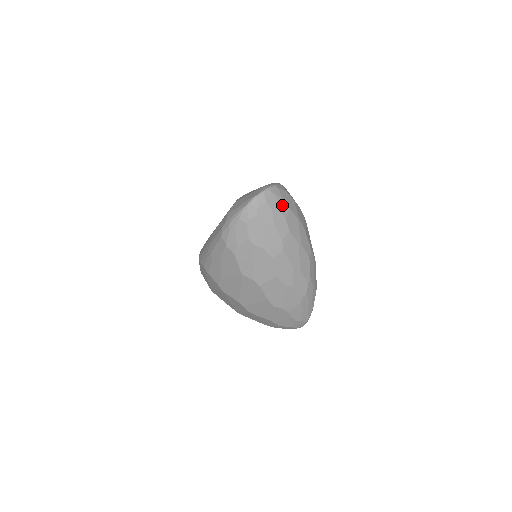
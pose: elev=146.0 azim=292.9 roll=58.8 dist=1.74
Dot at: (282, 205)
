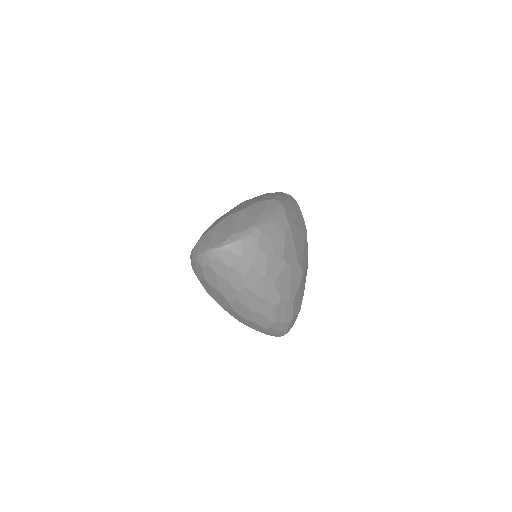
Dot at: (241, 264)
